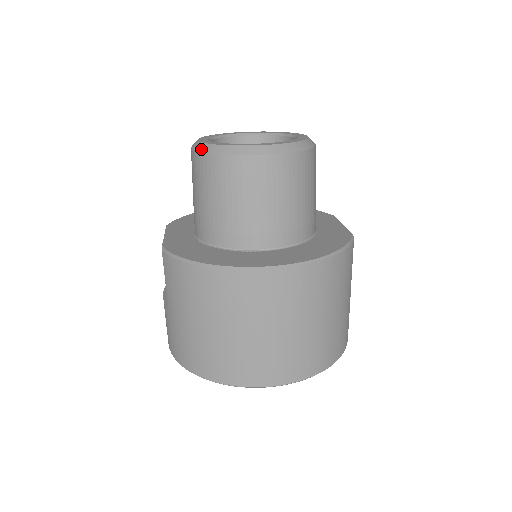
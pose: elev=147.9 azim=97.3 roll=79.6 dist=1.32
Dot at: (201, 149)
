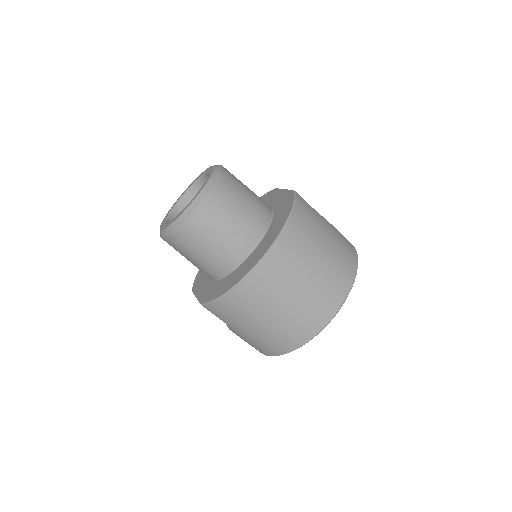
Dot at: (166, 233)
